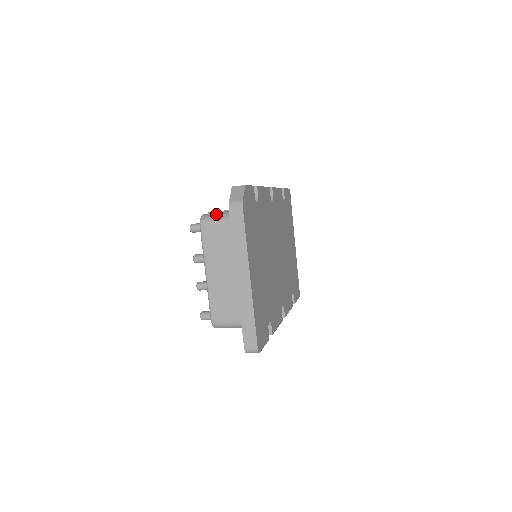
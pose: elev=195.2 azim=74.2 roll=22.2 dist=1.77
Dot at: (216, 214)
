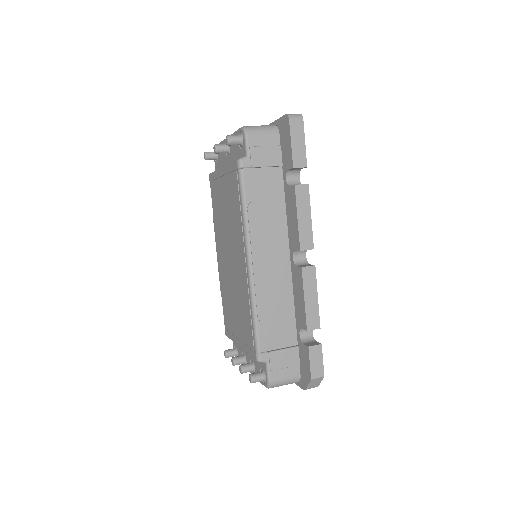
Dot at: (285, 383)
